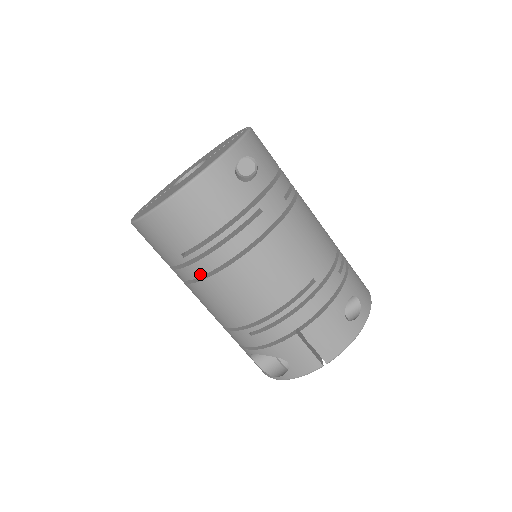
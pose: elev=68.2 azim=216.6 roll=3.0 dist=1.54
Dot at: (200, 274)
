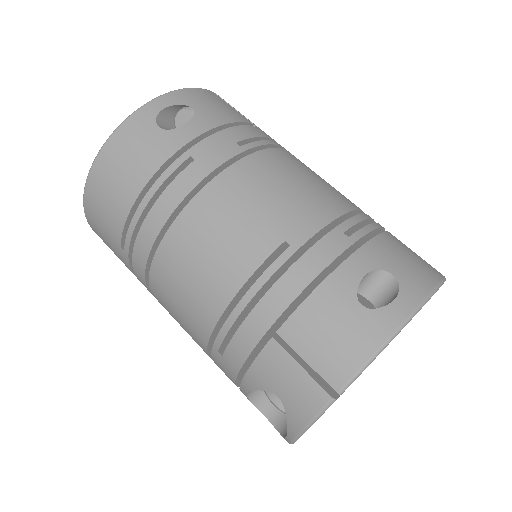
Dot at: (143, 268)
